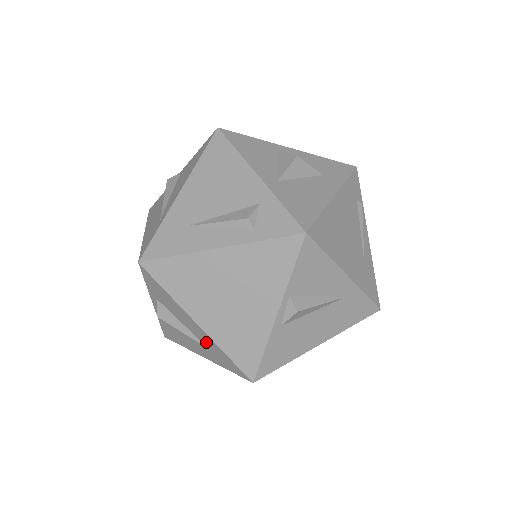
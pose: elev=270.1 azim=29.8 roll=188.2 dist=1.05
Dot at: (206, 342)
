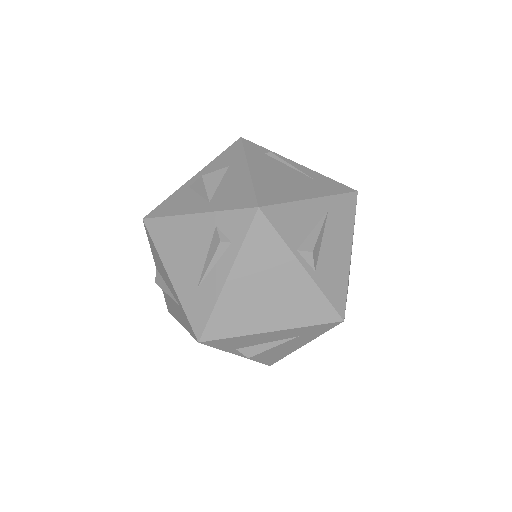
Dot at: (291, 335)
